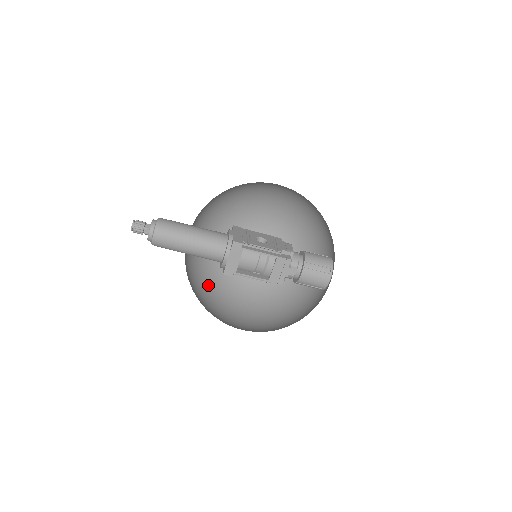
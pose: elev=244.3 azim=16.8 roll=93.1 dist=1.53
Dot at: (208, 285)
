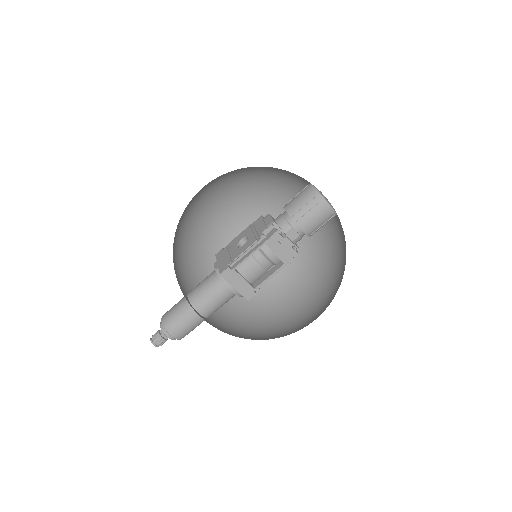
Dot at: (262, 307)
